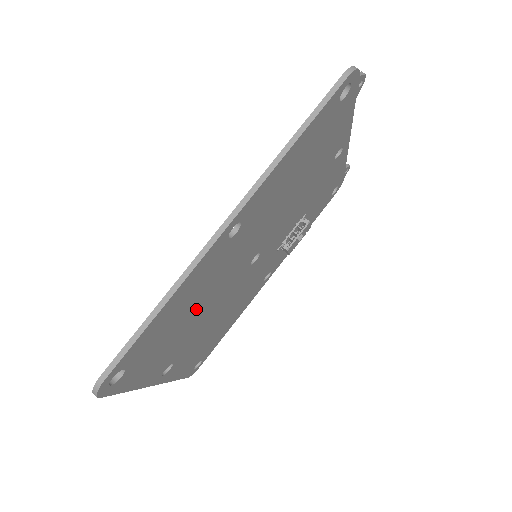
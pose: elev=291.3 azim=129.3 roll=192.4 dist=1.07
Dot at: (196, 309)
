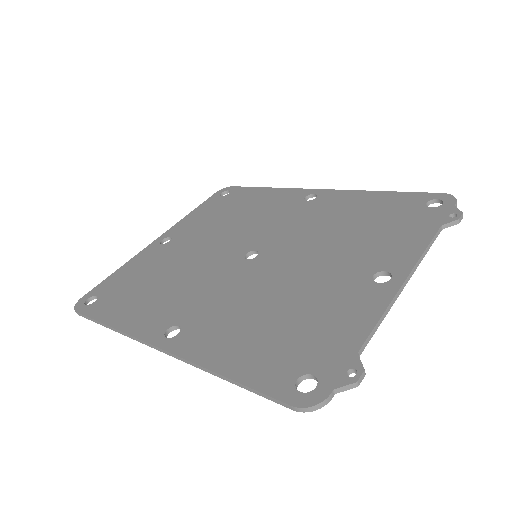
Dot at: occluded
